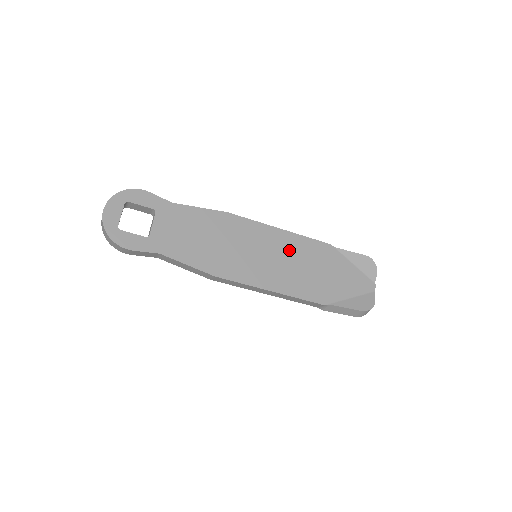
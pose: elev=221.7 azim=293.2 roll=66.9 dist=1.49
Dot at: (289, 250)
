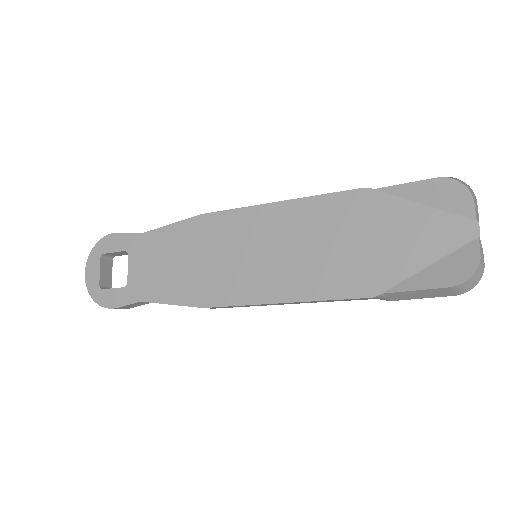
Dot at: (295, 229)
